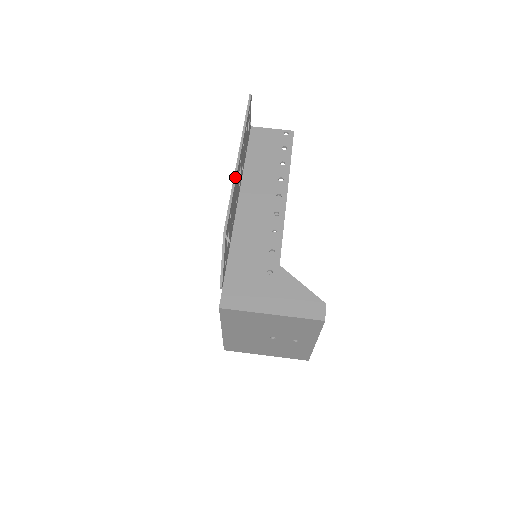
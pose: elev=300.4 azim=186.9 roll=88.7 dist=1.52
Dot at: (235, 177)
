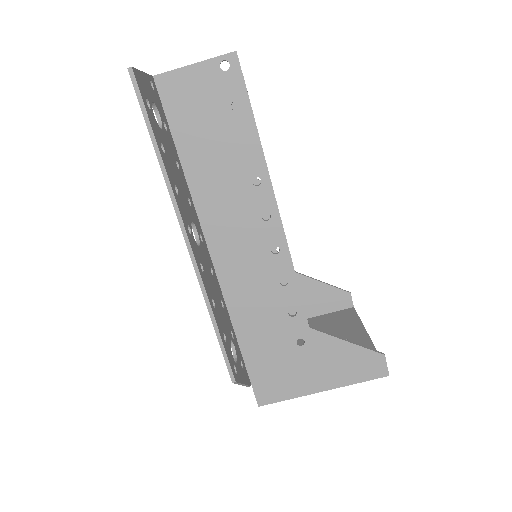
Dot at: (202, 286)
